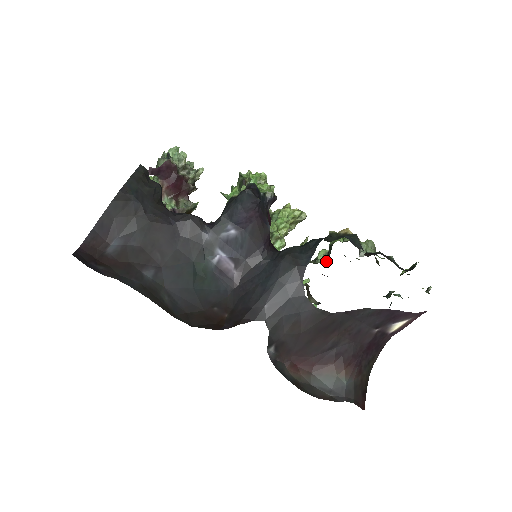
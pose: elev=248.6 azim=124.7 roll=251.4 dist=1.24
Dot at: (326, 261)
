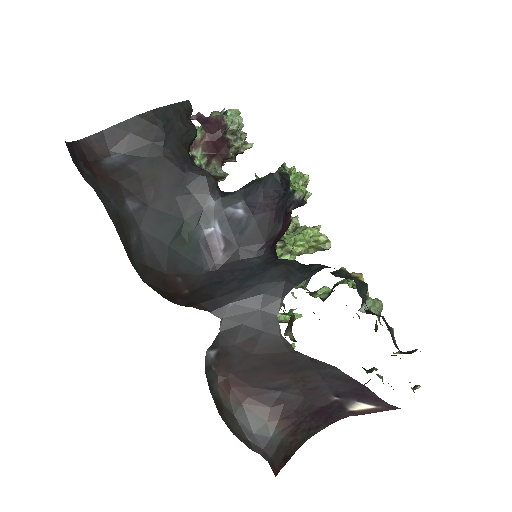
Dot at: (323, 299)
